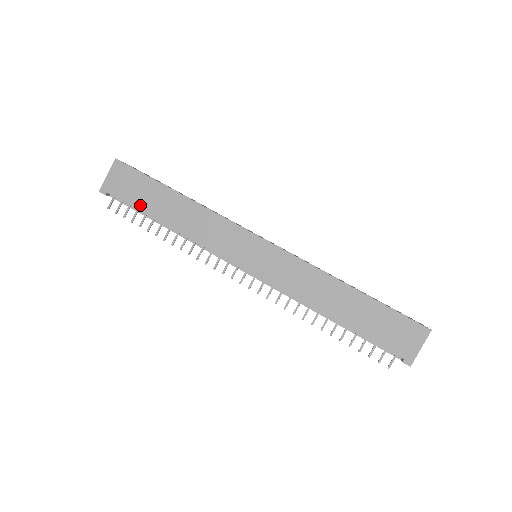
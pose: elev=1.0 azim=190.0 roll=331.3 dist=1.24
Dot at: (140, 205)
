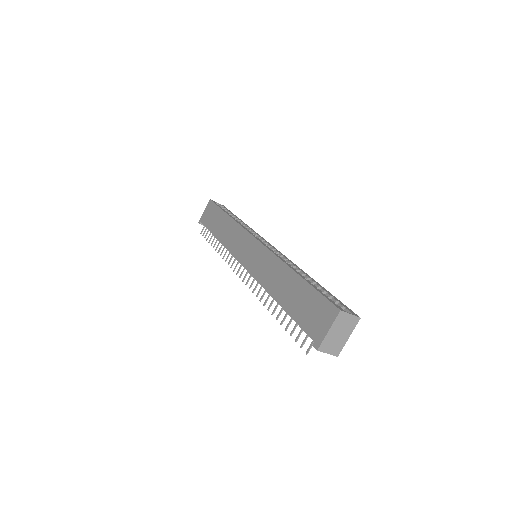
Dot at: (210, 227)
